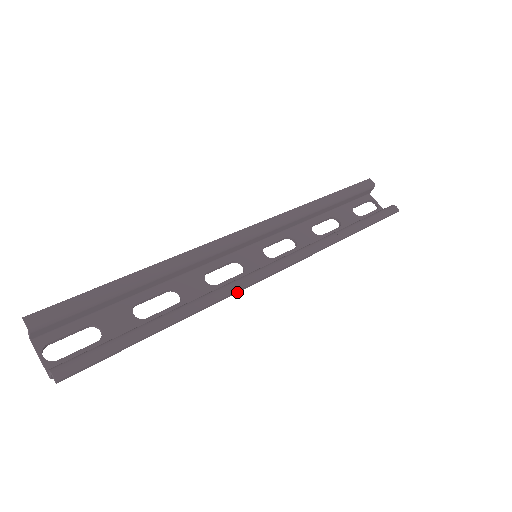
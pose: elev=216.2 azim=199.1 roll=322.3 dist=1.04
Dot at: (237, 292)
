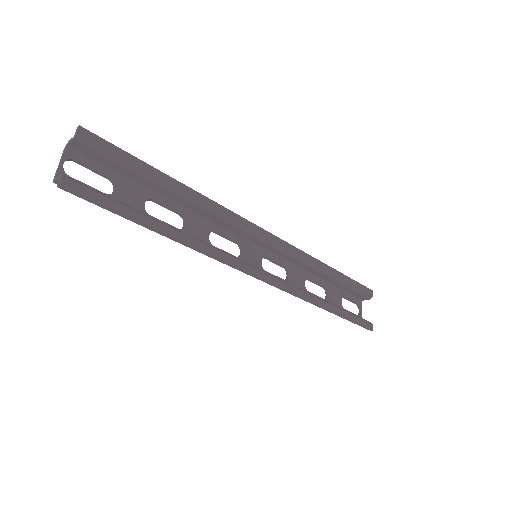
Dot at: (224, 263)
